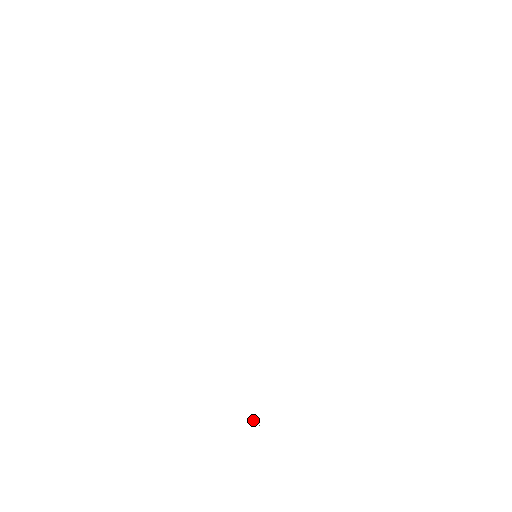
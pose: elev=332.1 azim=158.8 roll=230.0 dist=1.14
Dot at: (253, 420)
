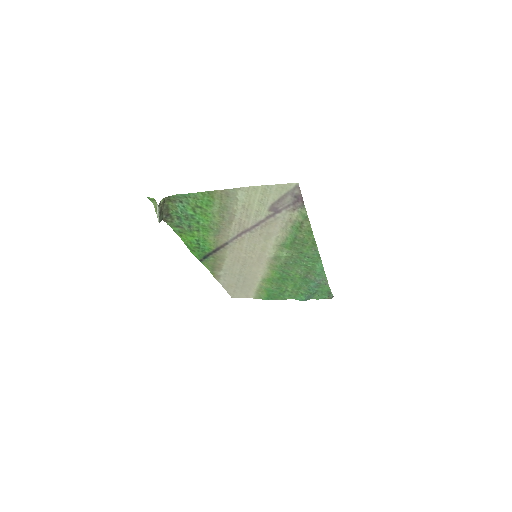
Dot at: (163, 218)
